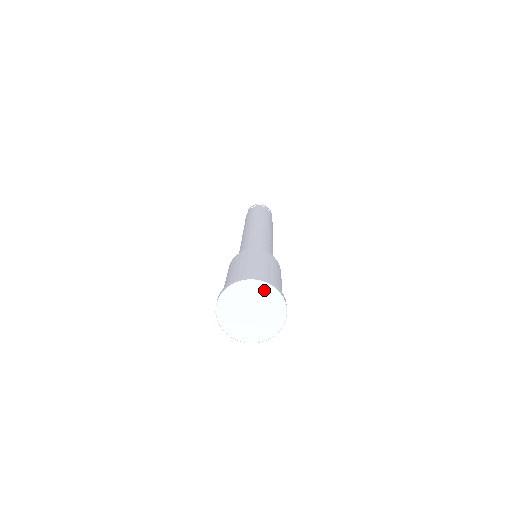
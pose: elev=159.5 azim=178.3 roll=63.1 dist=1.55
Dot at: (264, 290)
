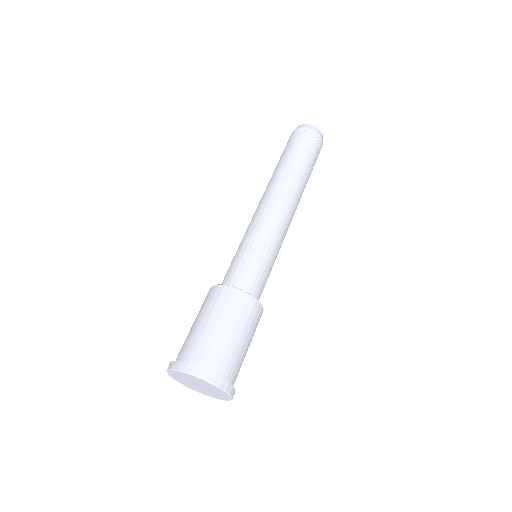
Dot at: (220, 391)
